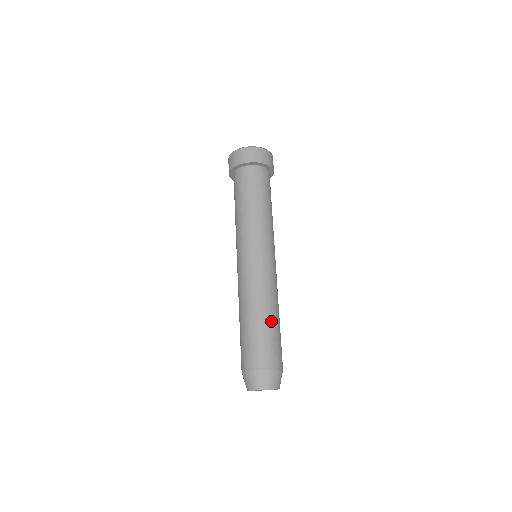
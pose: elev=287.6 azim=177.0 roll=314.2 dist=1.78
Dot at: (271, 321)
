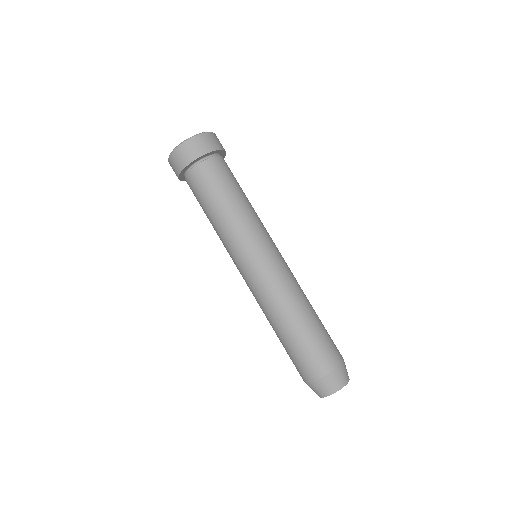
Dot at: occluded
